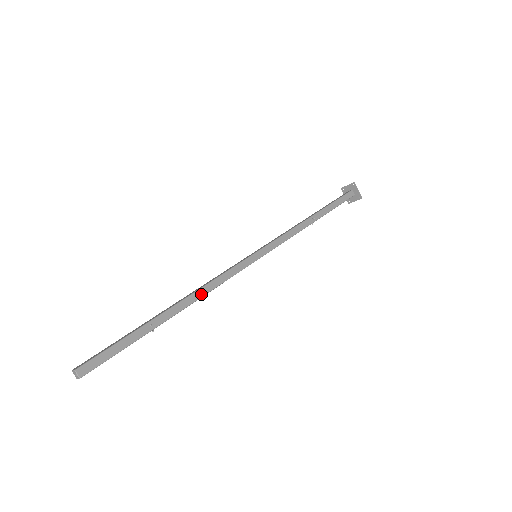
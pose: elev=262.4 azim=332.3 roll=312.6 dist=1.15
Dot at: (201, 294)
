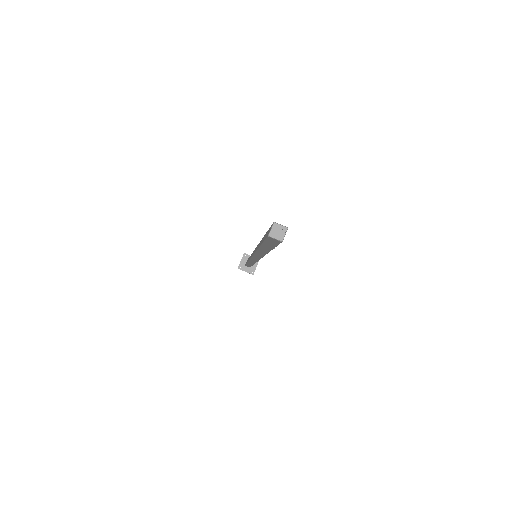
Dot at: occluded
